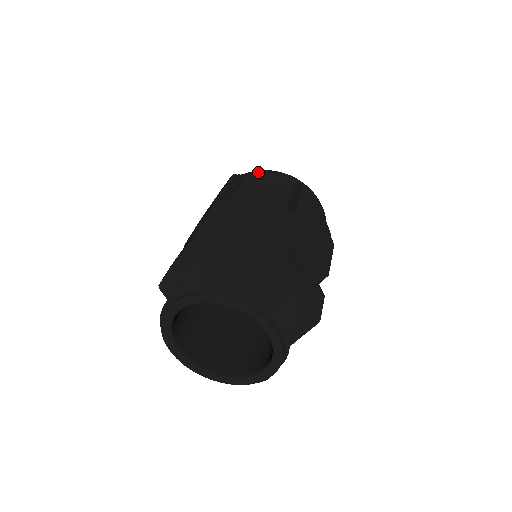
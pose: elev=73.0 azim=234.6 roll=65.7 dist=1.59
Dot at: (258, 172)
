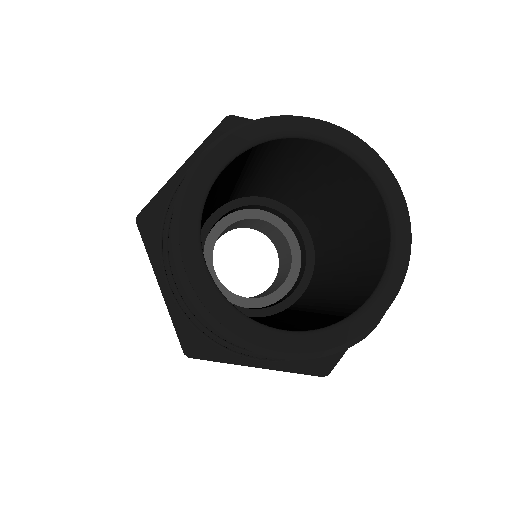
Dot at: occluded
